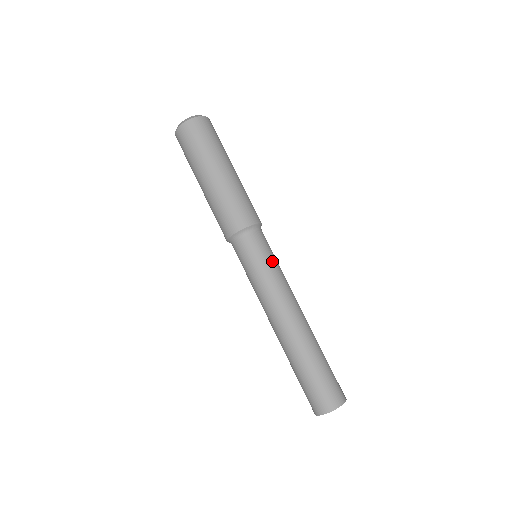
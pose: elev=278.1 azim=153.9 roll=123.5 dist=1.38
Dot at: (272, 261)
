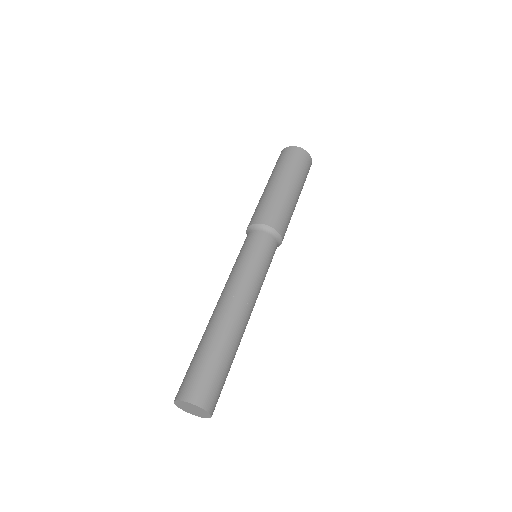
Dot at: occluded
